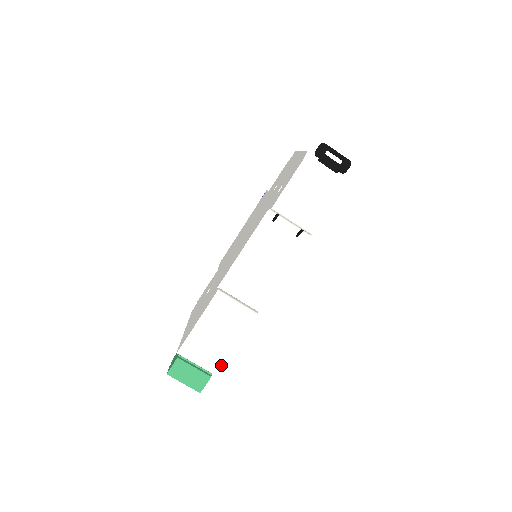
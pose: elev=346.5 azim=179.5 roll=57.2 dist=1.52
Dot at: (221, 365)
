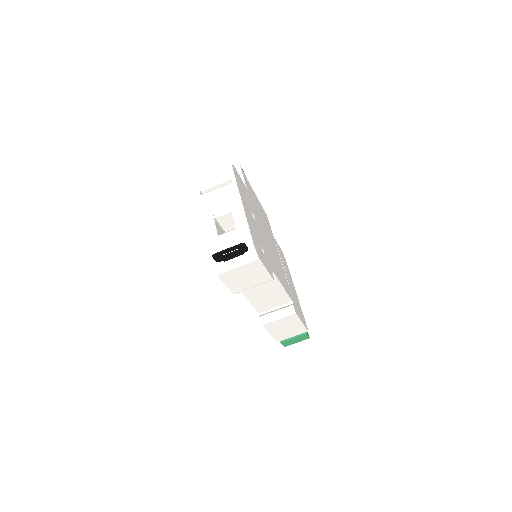
Dot at: (305, 329)
